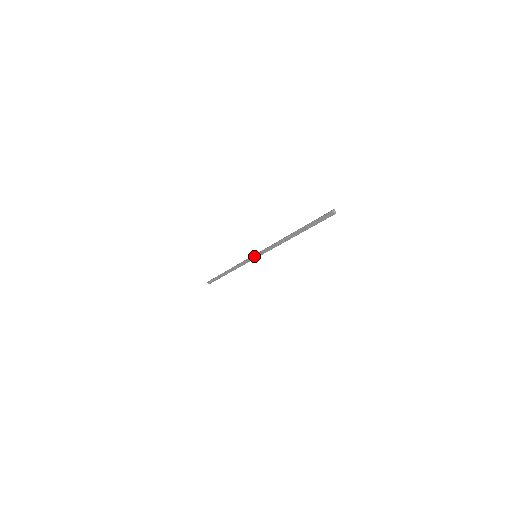
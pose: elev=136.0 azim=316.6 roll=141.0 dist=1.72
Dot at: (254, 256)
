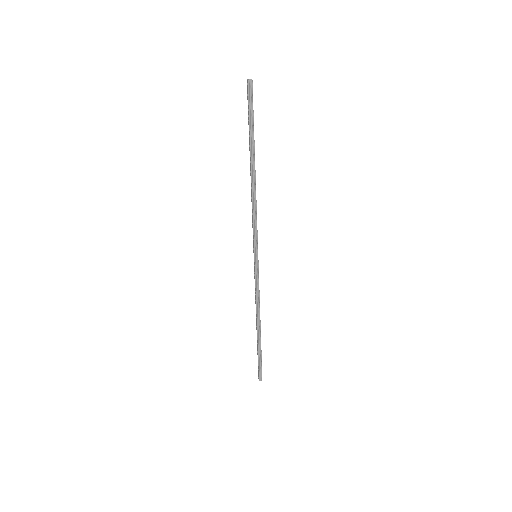
Dot at: (254, 256)
